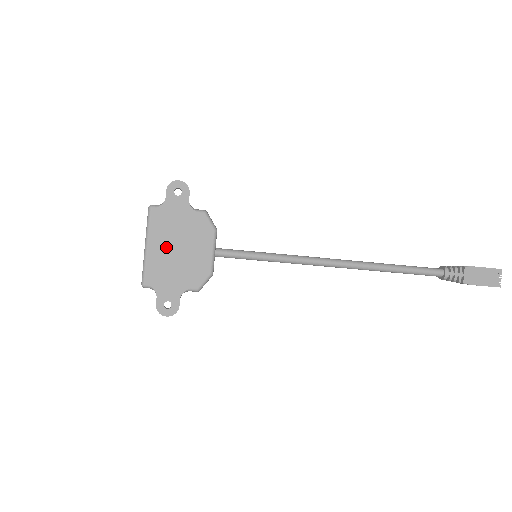
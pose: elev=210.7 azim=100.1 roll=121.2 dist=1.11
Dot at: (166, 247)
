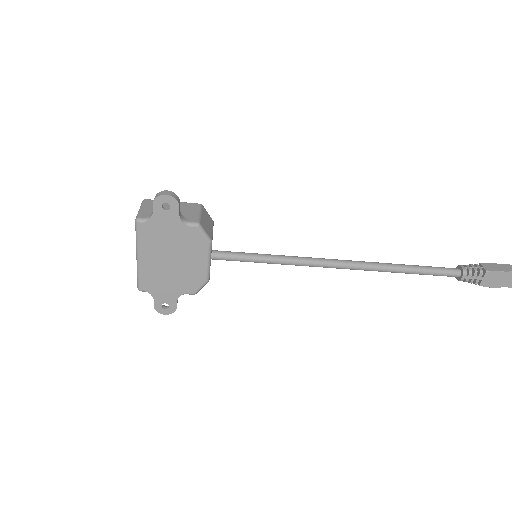
Dot at: (158, 259)
